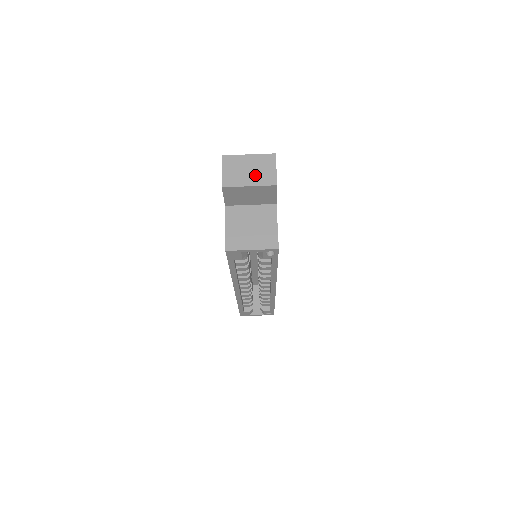
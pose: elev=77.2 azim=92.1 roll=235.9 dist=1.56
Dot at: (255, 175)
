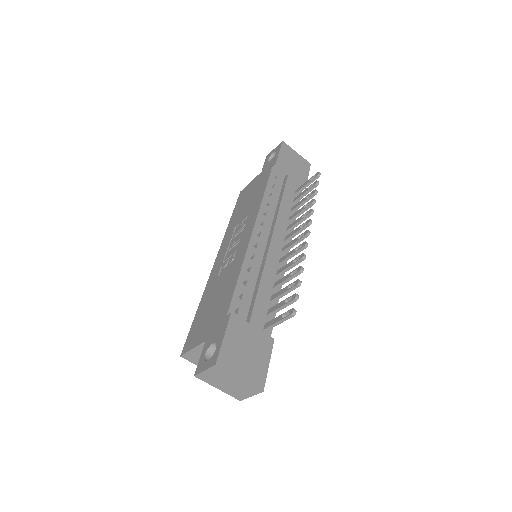
Dot at: (230, 388)
